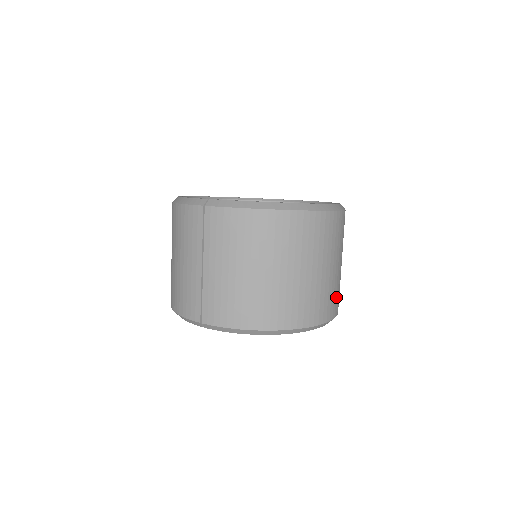
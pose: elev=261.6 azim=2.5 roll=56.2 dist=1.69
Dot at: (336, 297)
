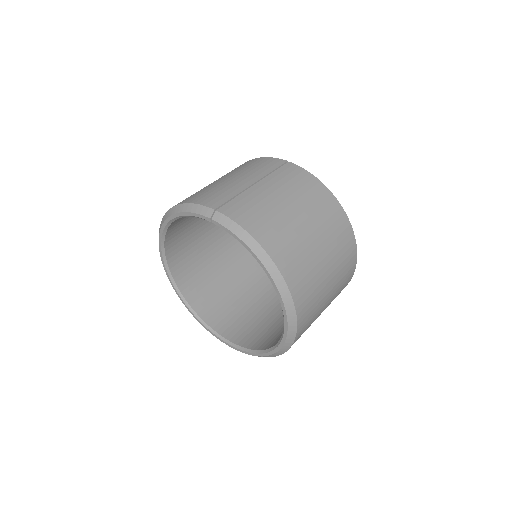
Dot at: (308, 322)
